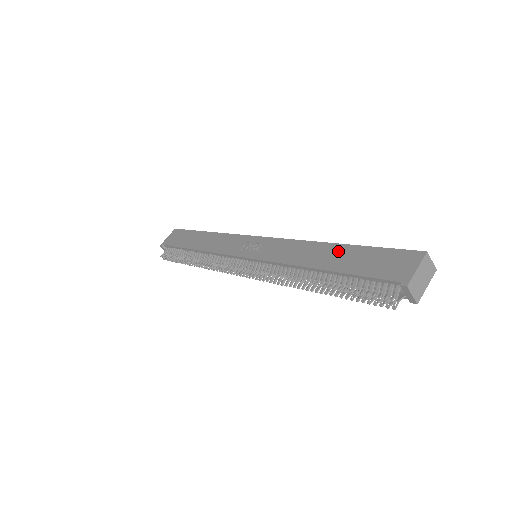
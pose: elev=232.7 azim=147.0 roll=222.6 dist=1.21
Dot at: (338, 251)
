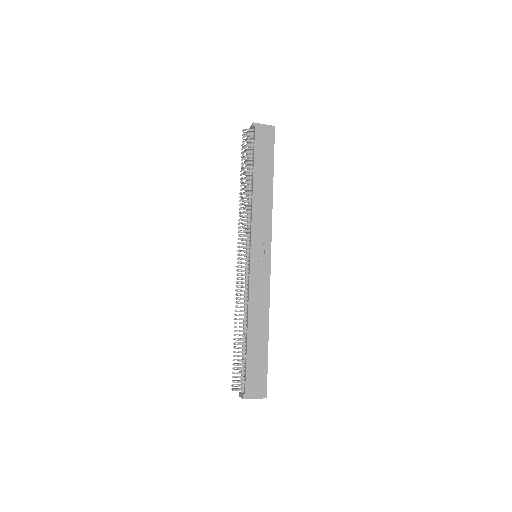
Dot at: (263, 338)
